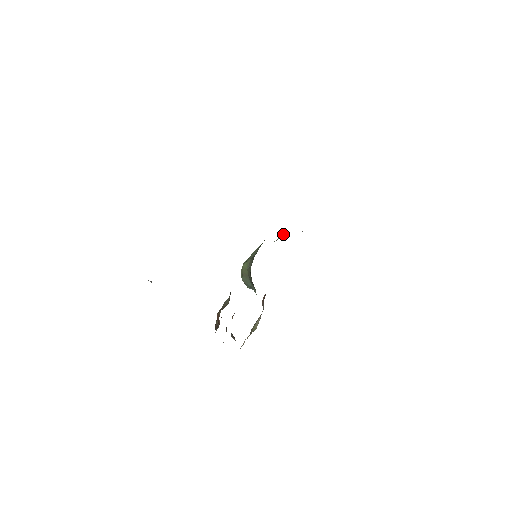
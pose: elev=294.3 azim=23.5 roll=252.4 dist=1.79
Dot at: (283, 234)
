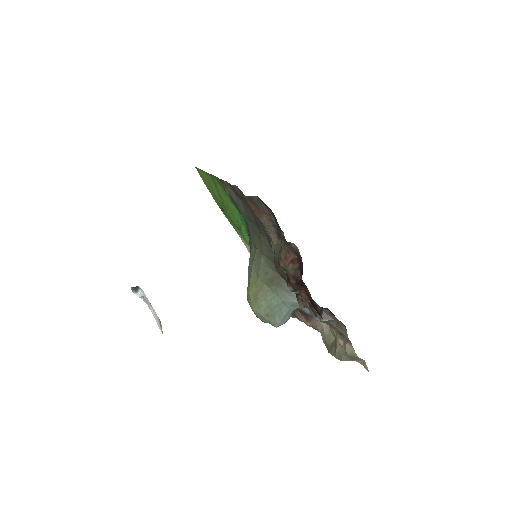
Dot at: occluded
